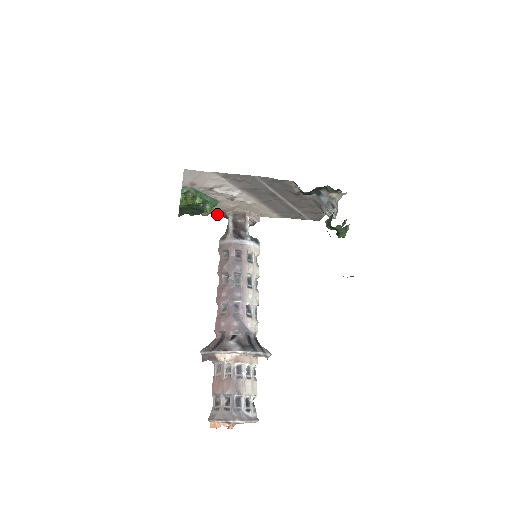
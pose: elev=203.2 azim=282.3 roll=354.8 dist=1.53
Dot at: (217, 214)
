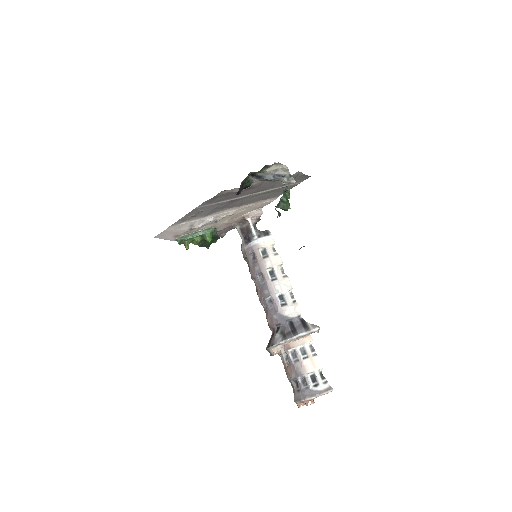
Dot at: (230, 229)
